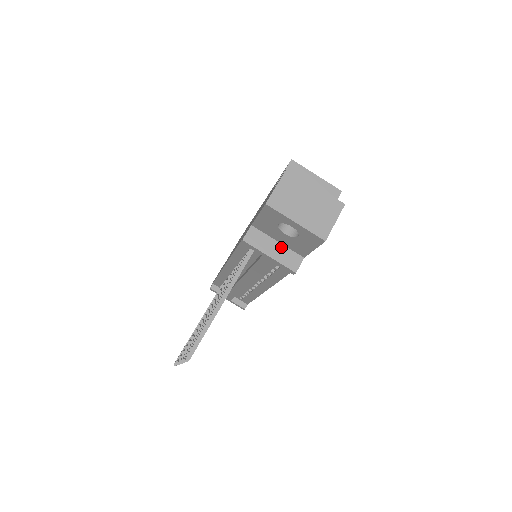
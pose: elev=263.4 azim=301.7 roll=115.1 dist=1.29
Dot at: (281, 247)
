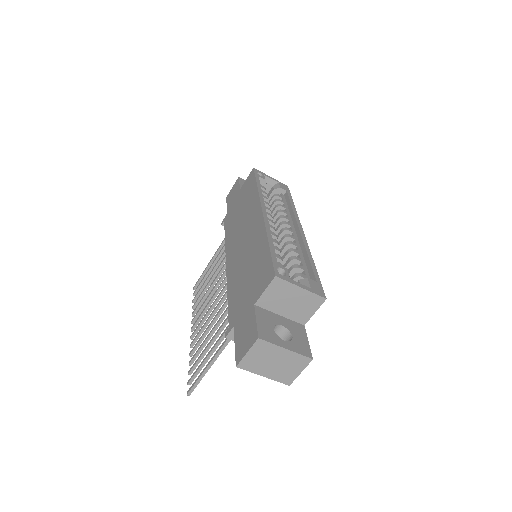
Dot at: occluded
